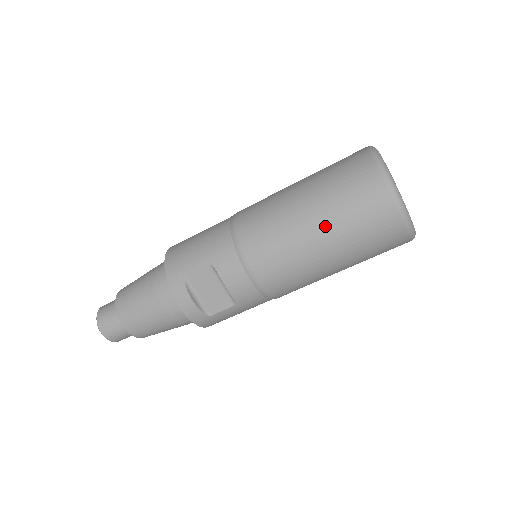
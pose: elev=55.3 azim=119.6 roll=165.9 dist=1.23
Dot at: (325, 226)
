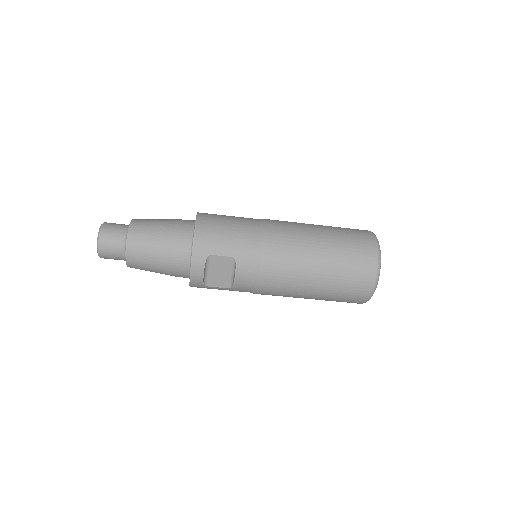
Dot at: (326, 278)
